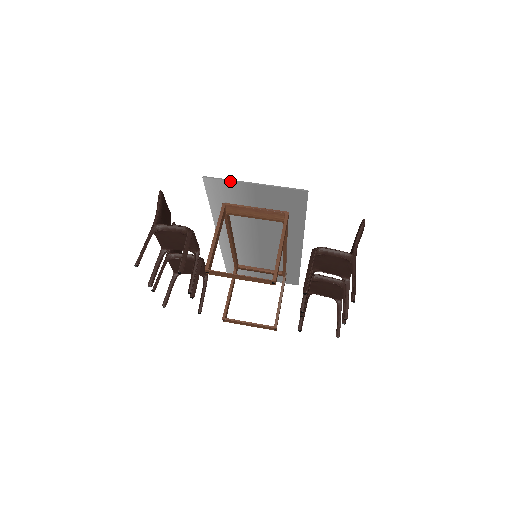
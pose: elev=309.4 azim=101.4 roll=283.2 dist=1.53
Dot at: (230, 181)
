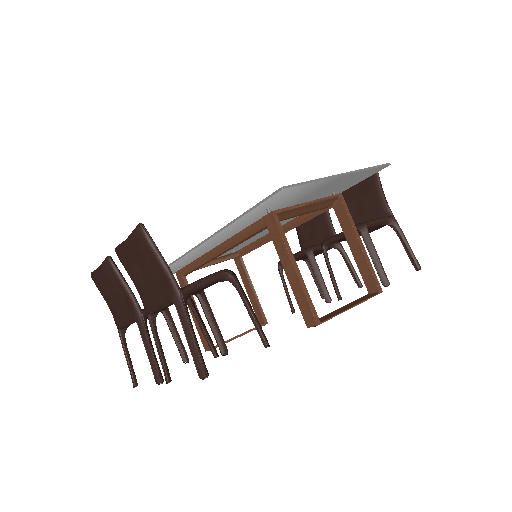
Dot at: (315, 181)
